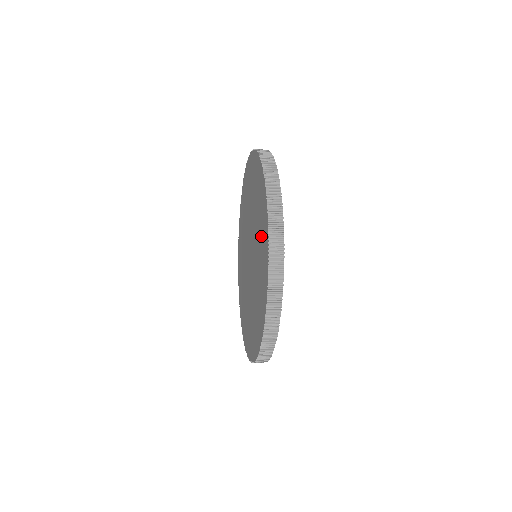
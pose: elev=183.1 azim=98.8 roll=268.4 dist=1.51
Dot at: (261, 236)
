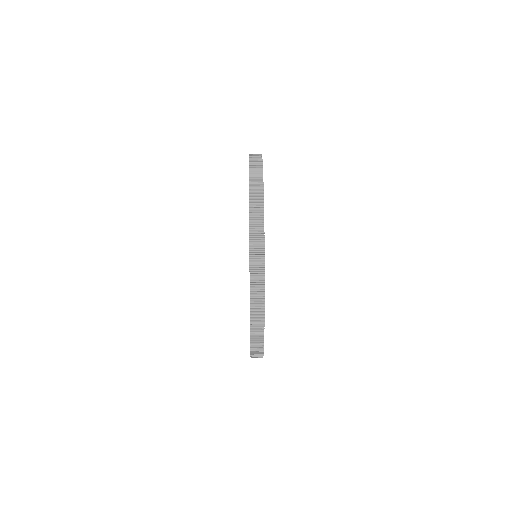
Dot at: occluded
